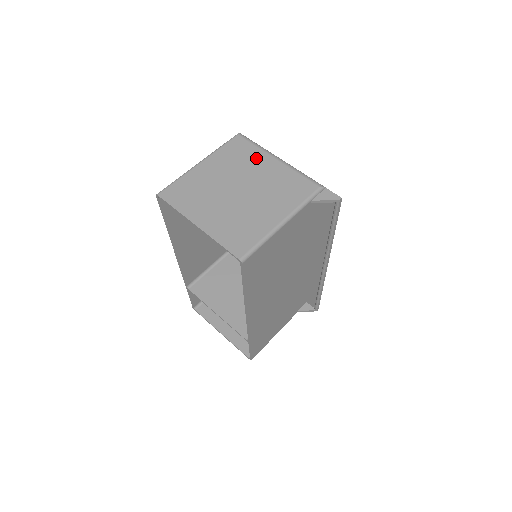
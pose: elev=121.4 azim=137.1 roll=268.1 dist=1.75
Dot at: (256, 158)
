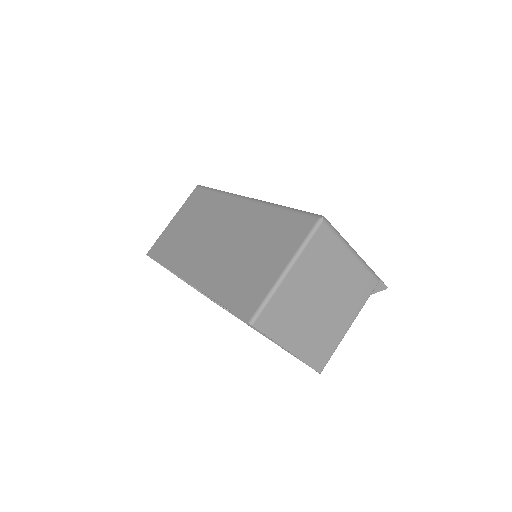
Dot at: (337, 256)
